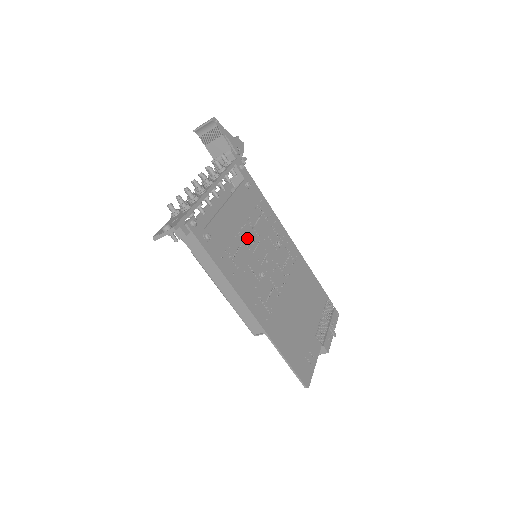
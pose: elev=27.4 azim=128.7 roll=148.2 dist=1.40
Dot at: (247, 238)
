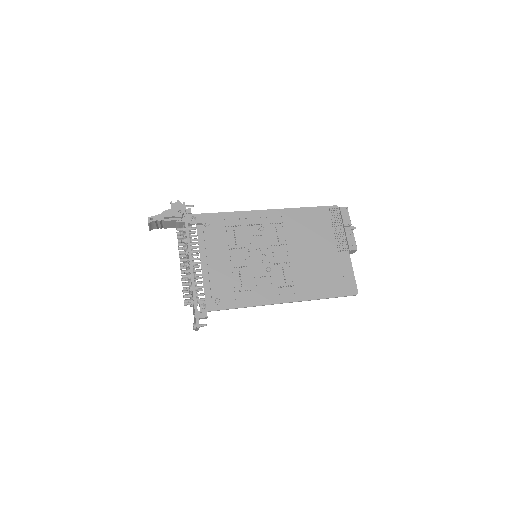
Dot at: (239, 261)
